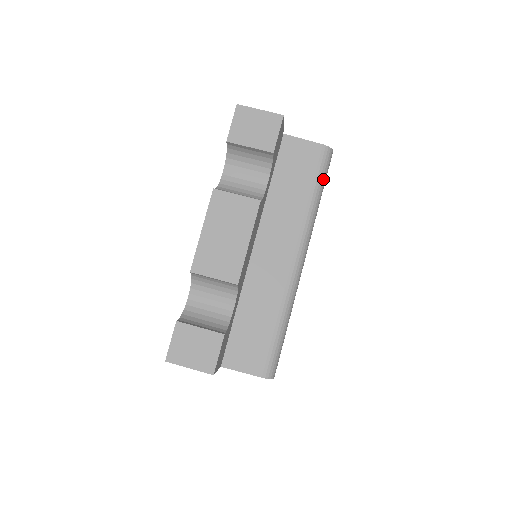
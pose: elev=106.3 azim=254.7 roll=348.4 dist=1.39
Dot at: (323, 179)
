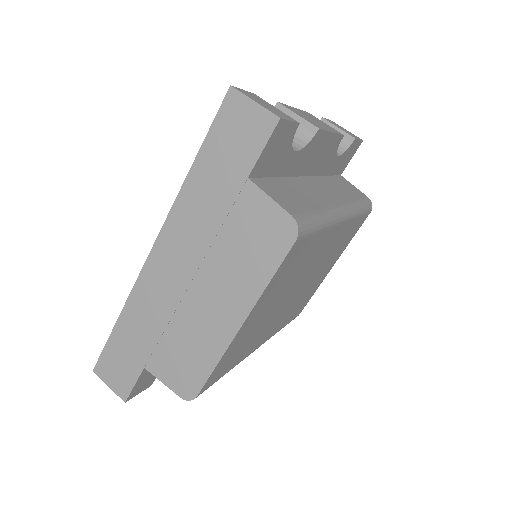
Dot at: (366, 208)
